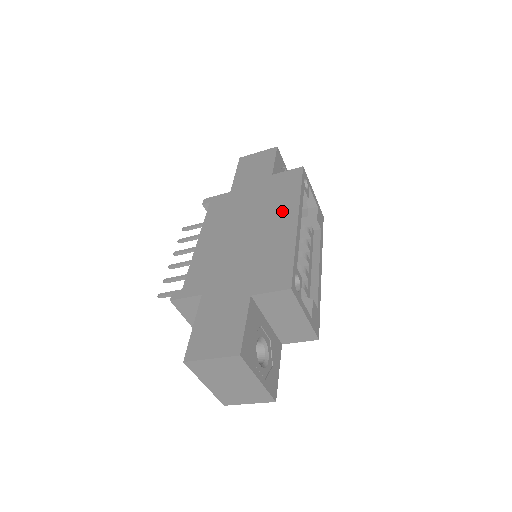
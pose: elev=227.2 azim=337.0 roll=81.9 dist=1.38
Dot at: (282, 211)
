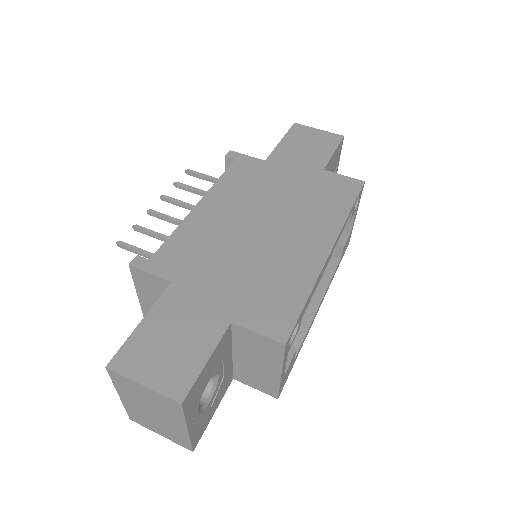
Dot at: (317, 226)
